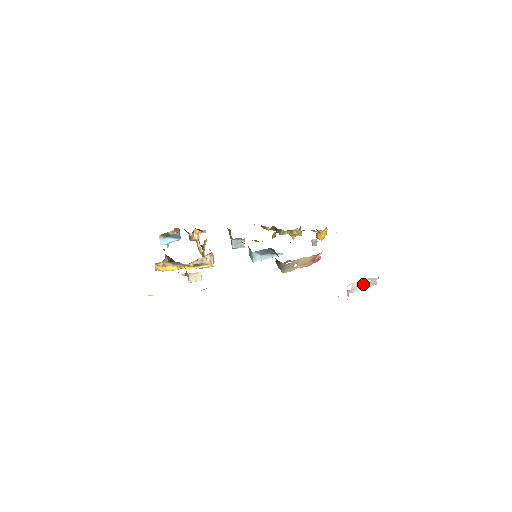
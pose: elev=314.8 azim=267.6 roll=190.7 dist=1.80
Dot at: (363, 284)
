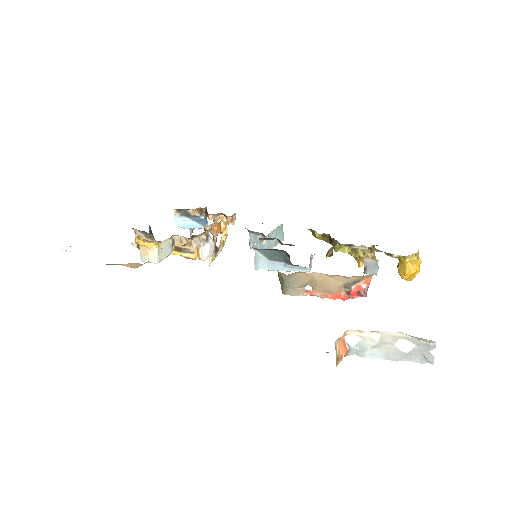
Dot at: (393, 347)
